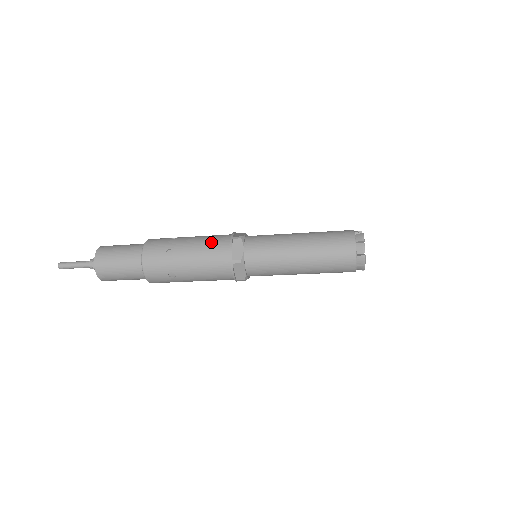
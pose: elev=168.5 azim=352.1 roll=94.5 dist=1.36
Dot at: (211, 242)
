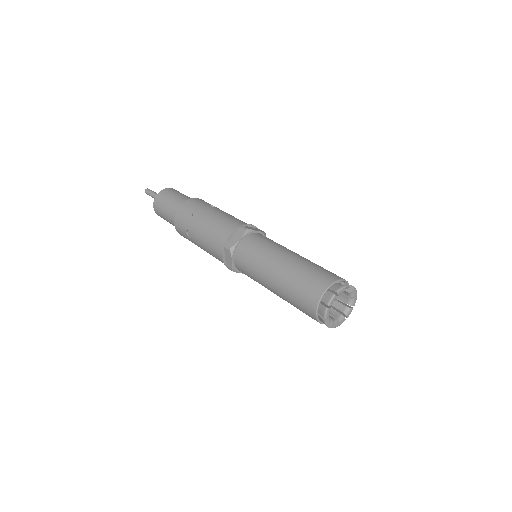
Dot at: (226, 221)
